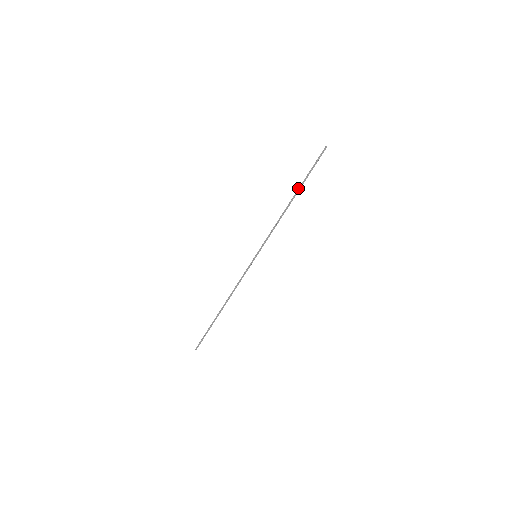
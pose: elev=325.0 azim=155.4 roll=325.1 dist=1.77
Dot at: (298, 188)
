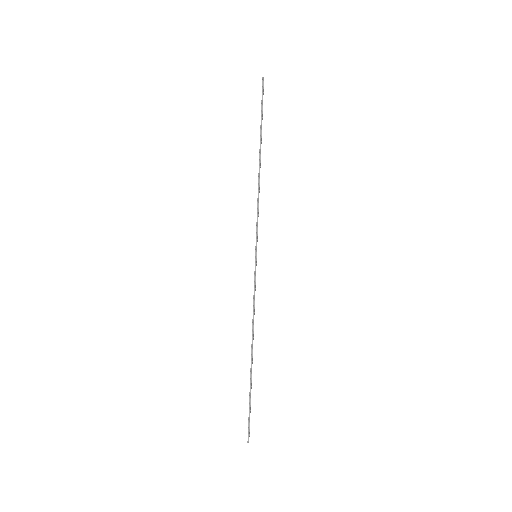
Dot at: occluded
